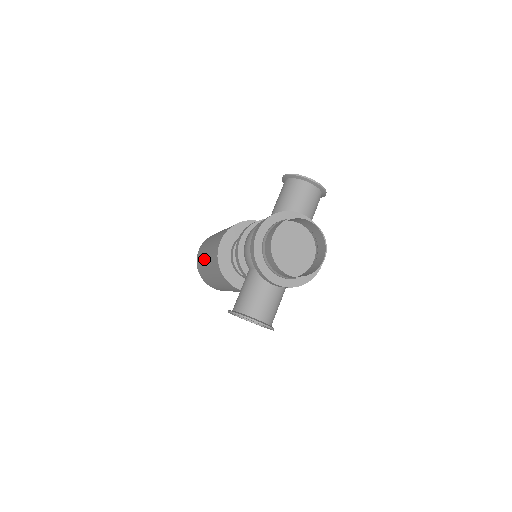
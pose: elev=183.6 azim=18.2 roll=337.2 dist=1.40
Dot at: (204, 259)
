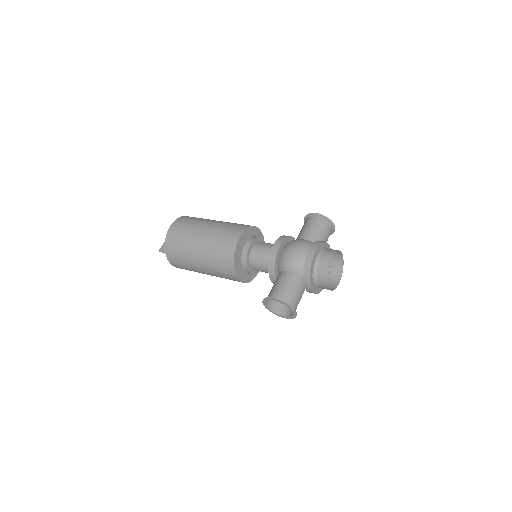
Dot at: (195, 239)
